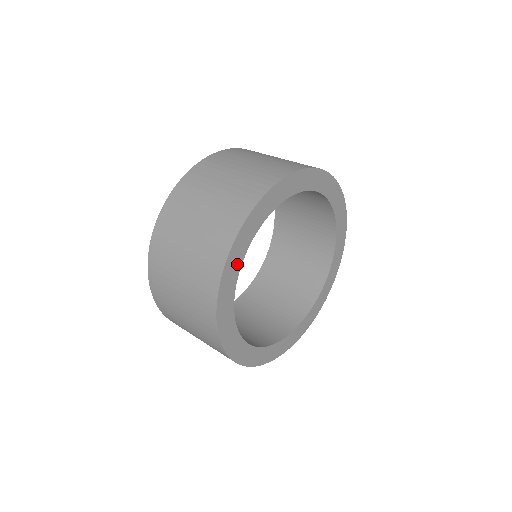
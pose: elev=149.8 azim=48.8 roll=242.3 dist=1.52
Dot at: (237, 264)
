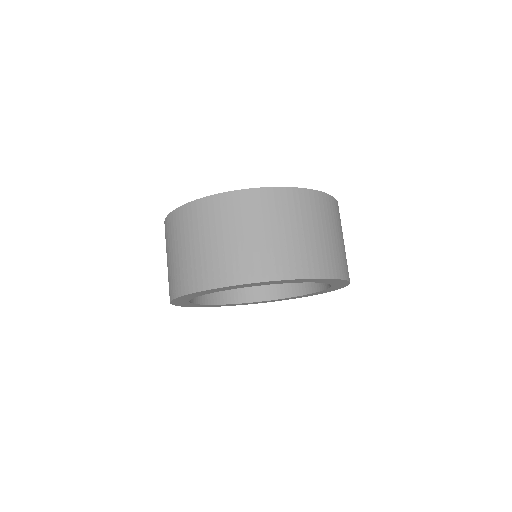
Dot at: (189, 304)
